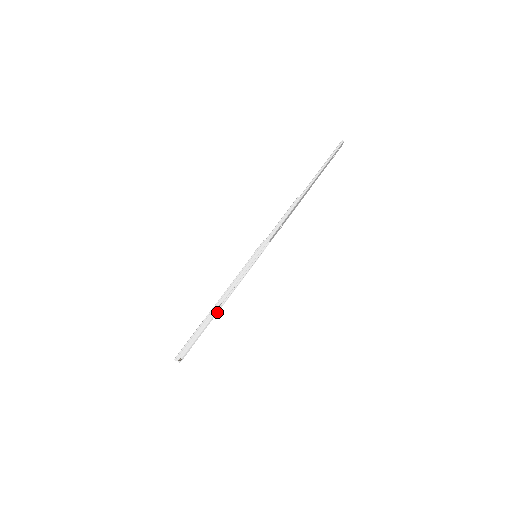
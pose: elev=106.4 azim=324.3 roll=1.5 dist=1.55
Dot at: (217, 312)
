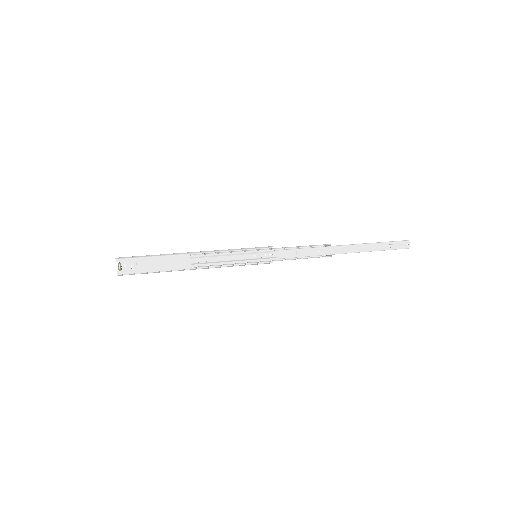
Dot at: (185, 269)
